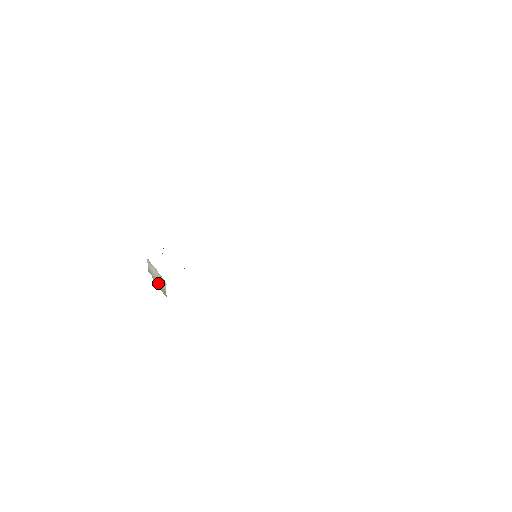
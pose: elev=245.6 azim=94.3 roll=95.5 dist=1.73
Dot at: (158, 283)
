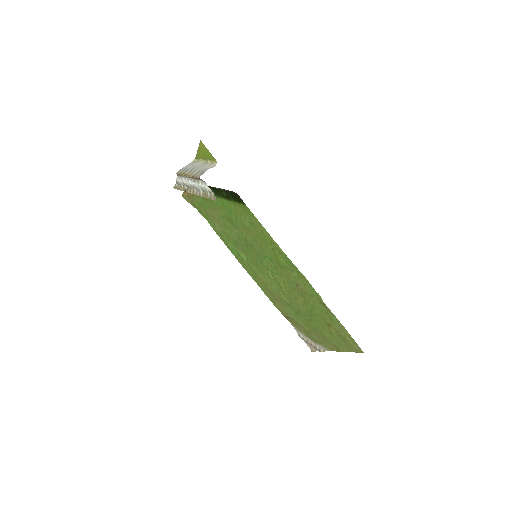
Dot at: (195, 170)
